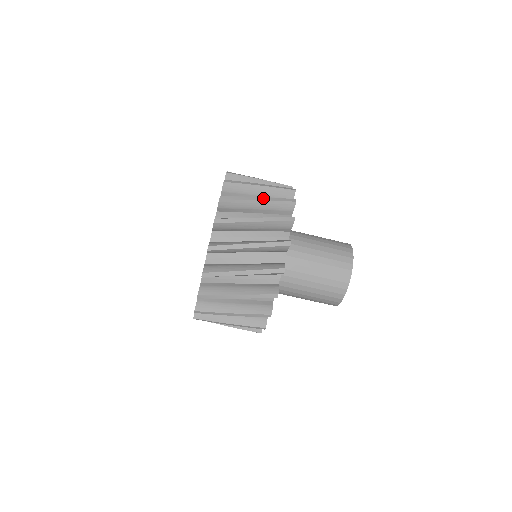
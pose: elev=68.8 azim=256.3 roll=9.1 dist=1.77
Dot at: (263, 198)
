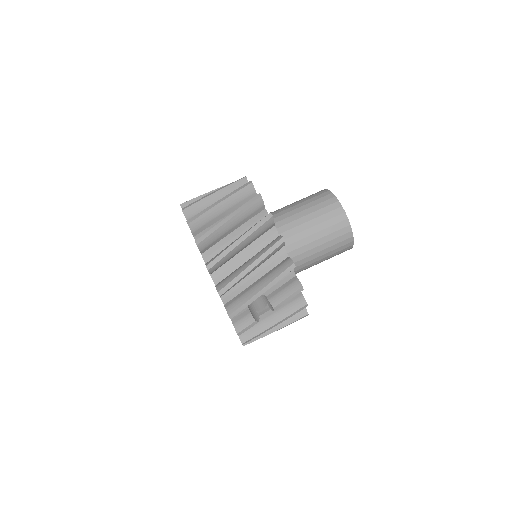
Dot at: occluded
